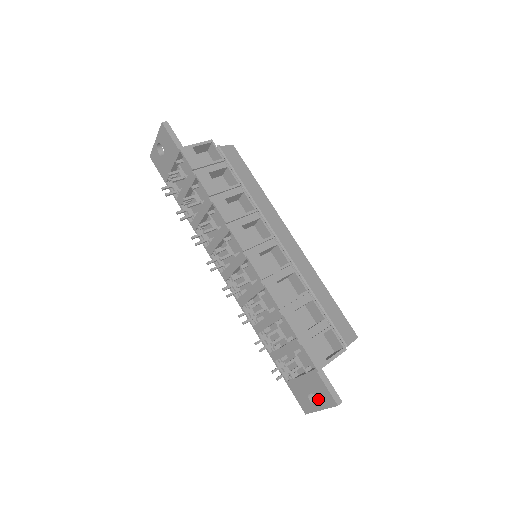
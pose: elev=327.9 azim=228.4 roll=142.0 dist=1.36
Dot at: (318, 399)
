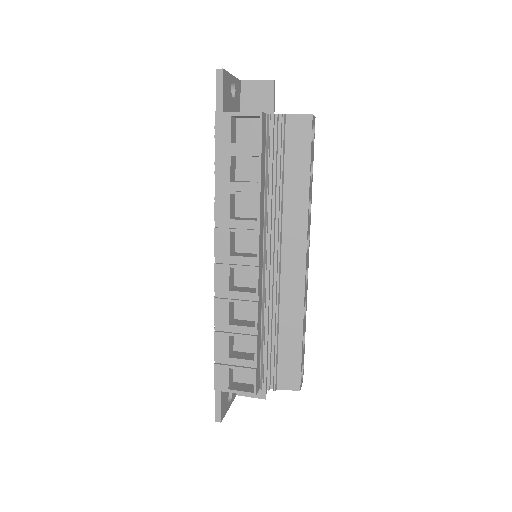
Dot at: occluded
